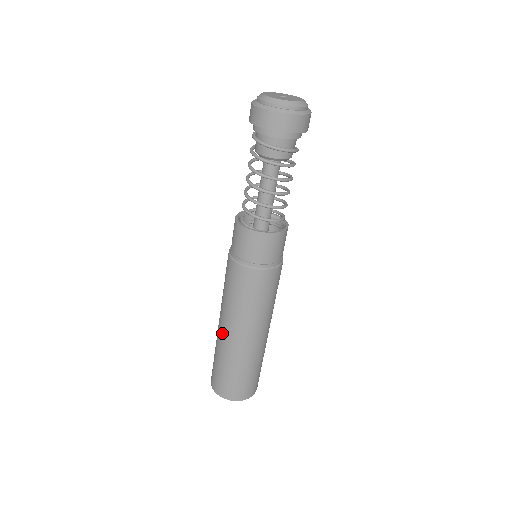
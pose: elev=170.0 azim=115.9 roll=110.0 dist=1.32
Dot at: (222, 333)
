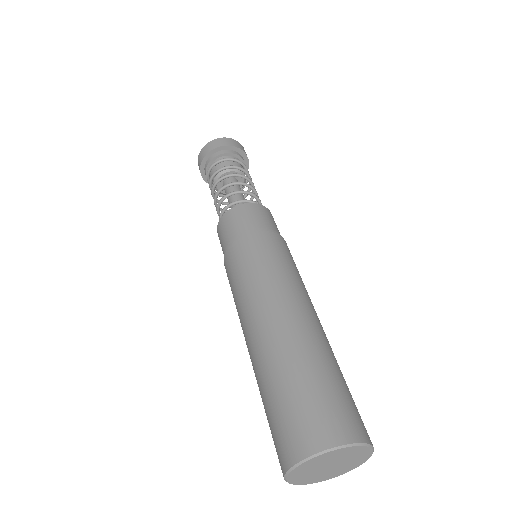
Dot at: (259, 335)
